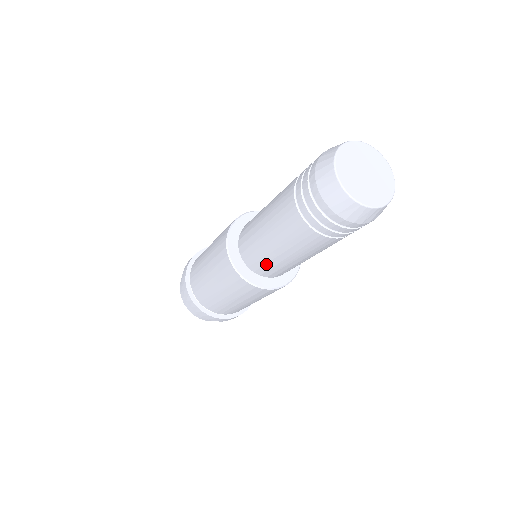
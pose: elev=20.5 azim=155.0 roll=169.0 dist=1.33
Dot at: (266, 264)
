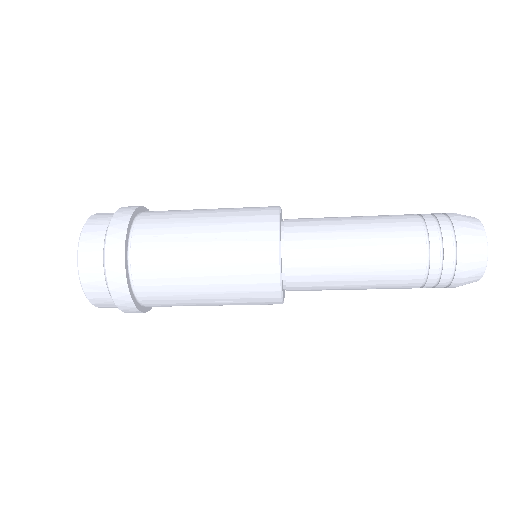
Dot at: (318, 258)
